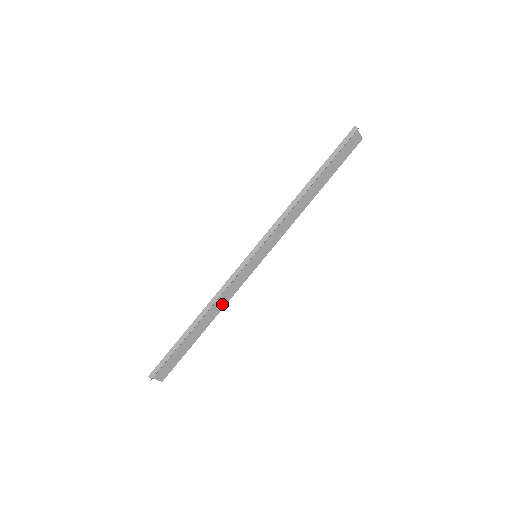
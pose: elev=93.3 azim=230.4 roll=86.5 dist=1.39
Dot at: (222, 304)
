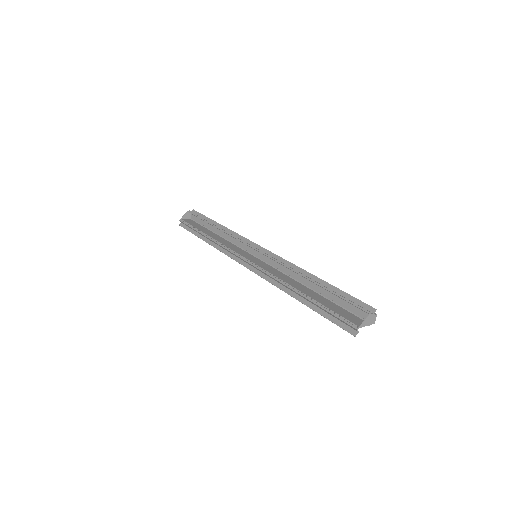
Dot at: (229, 242)
